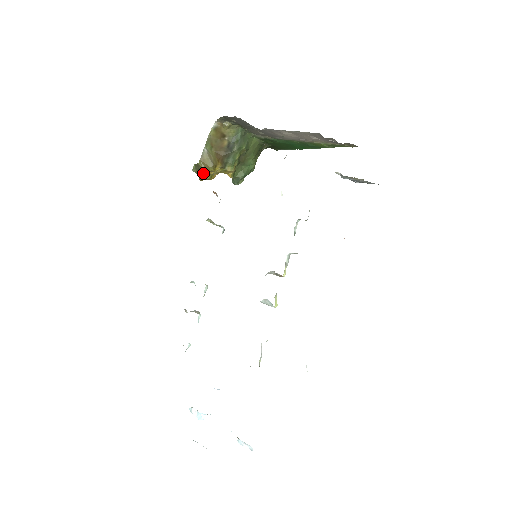
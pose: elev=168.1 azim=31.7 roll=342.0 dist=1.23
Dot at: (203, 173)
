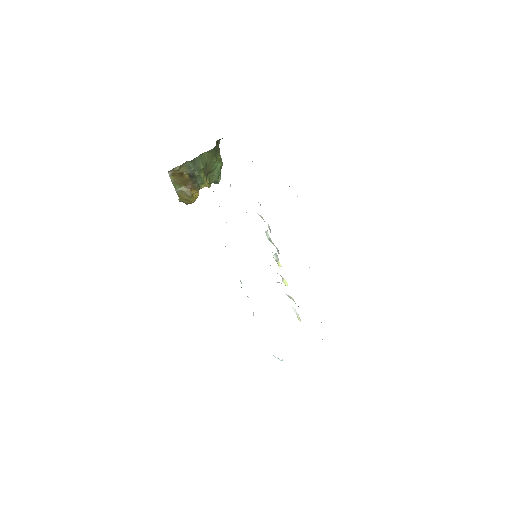
Dot at: (188, 203)
